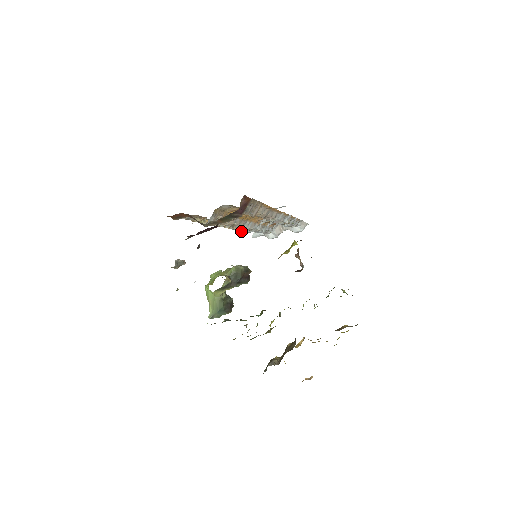
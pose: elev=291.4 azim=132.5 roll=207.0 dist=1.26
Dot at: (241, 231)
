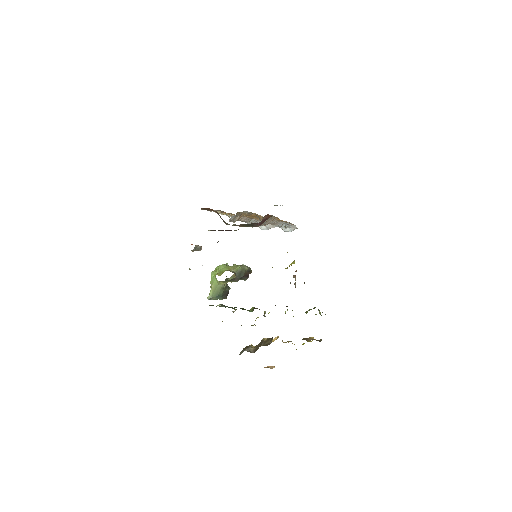
Dot at: occluded
